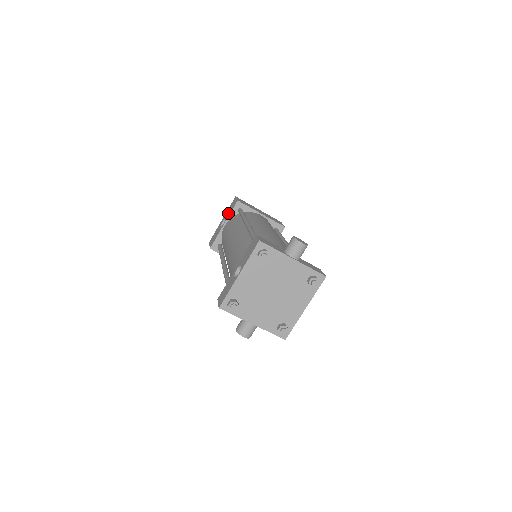
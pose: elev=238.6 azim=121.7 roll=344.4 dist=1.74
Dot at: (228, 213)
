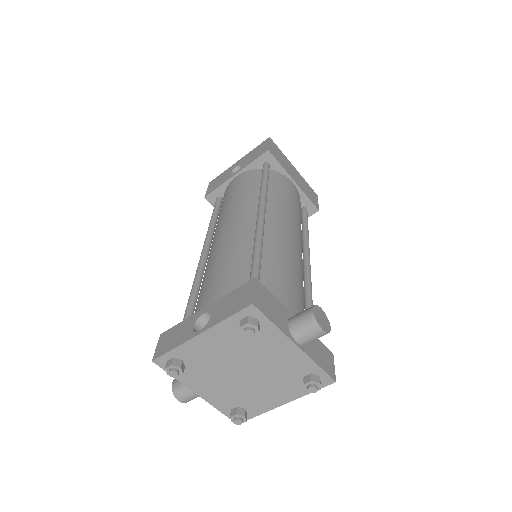
Dot at: (248, 159)
